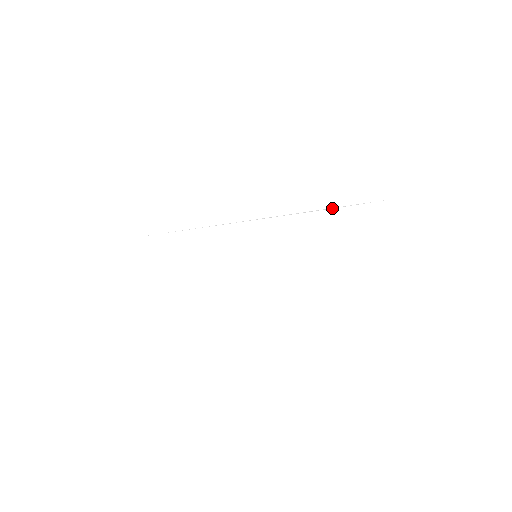
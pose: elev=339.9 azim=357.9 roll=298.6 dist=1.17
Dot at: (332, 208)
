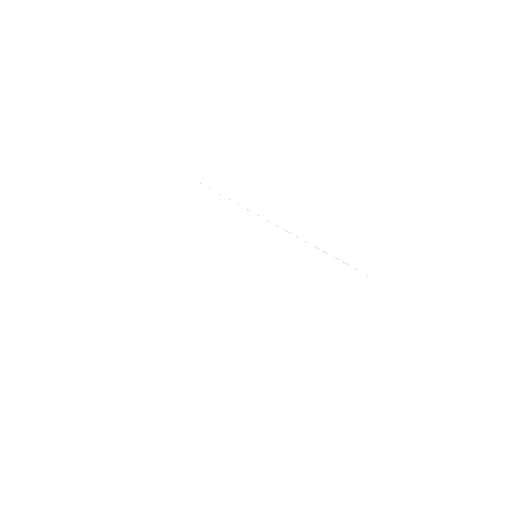
Dot at: occluded
